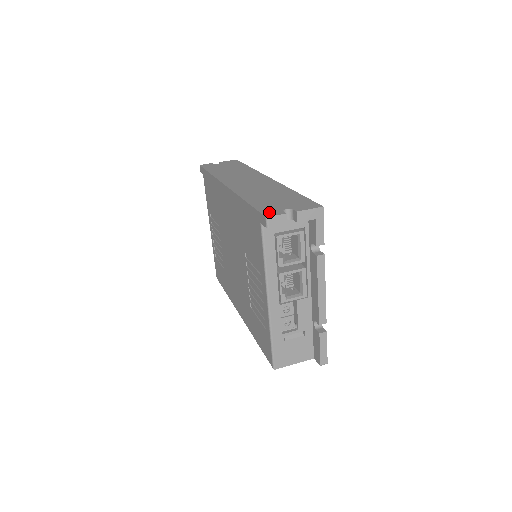
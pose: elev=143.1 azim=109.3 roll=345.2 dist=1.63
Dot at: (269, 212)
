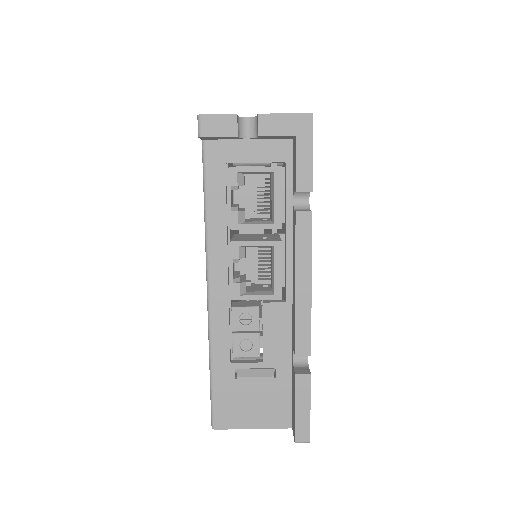
Dot at: occluded
